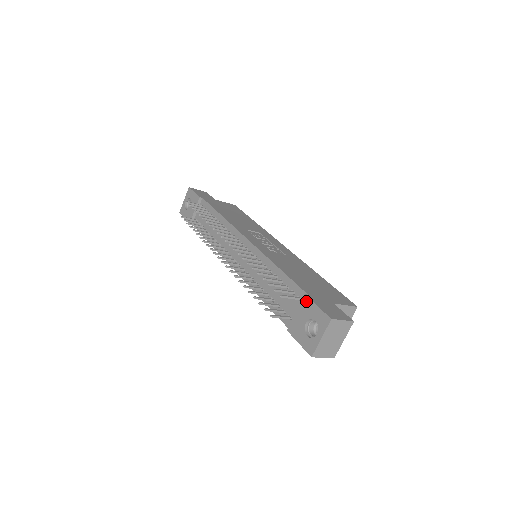
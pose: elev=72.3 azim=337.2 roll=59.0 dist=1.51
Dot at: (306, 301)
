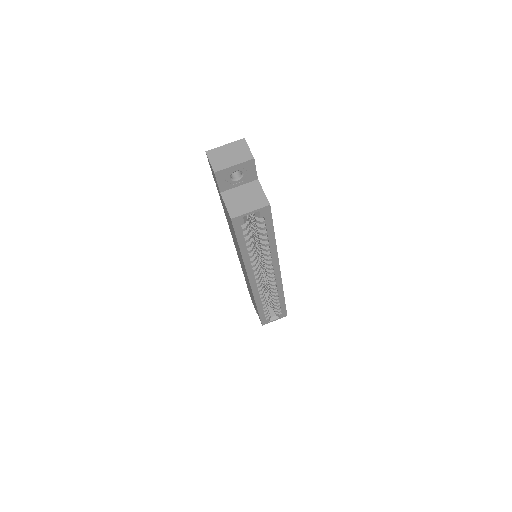
Dot at: occluded
